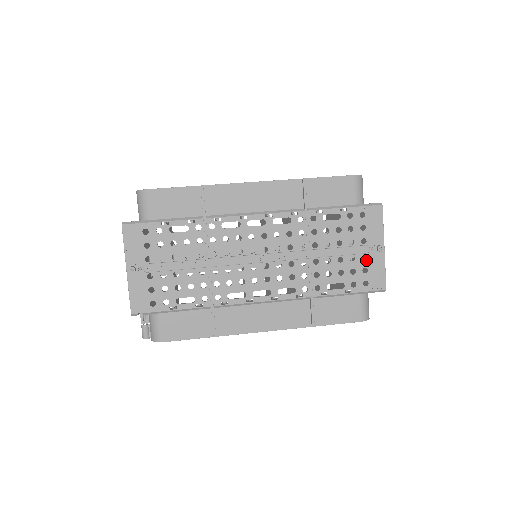
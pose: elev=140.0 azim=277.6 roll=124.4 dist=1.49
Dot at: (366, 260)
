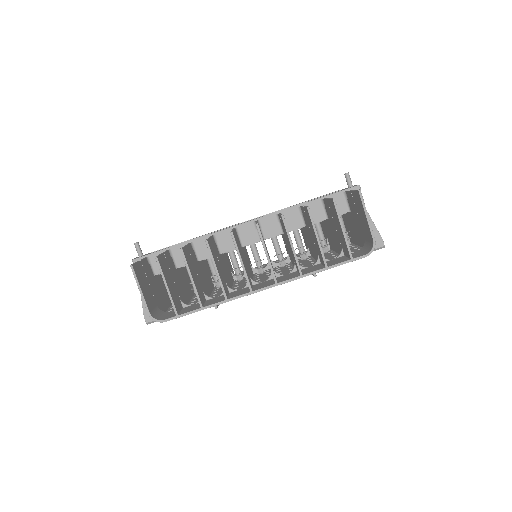
Dot at: occluded
